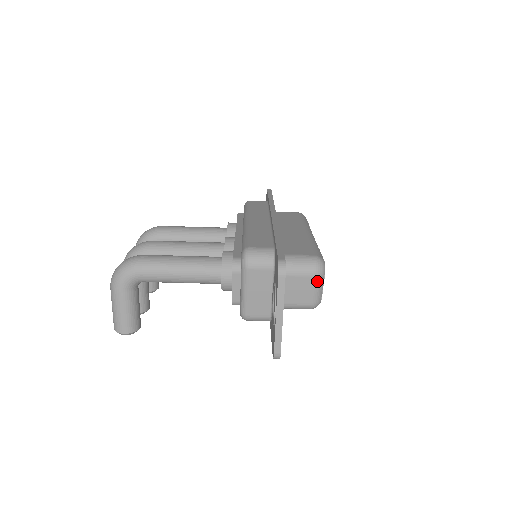
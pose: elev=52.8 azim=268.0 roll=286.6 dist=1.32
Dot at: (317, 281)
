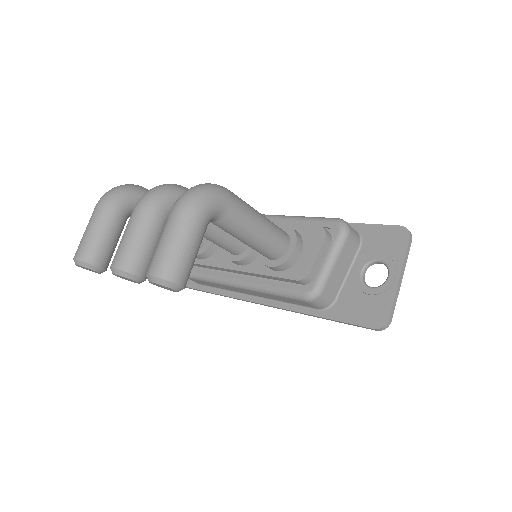
Dot at: occluded
